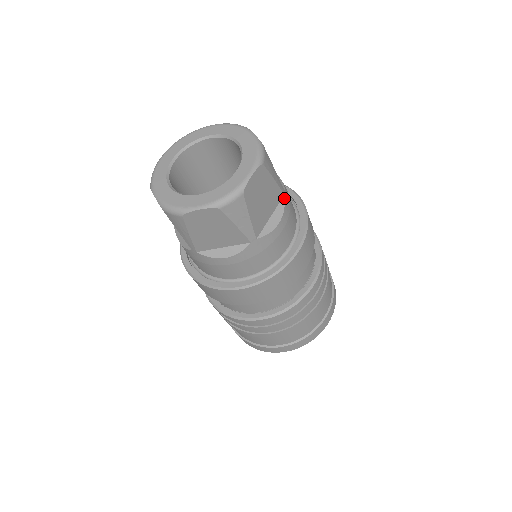
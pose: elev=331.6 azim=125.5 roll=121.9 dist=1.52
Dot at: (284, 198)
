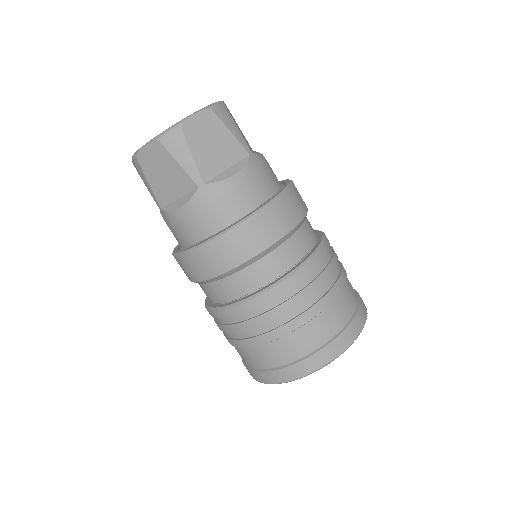
Dot at: (248, 157)
